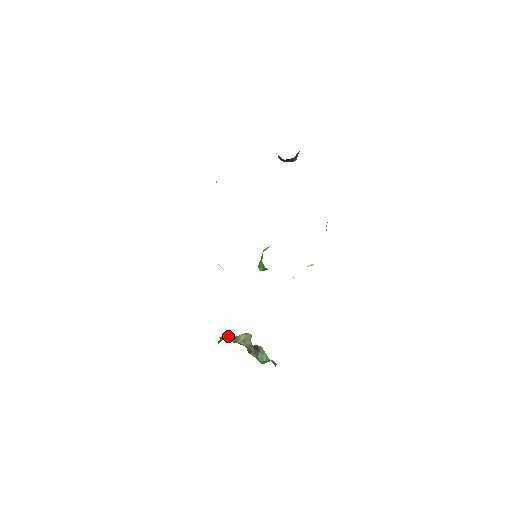
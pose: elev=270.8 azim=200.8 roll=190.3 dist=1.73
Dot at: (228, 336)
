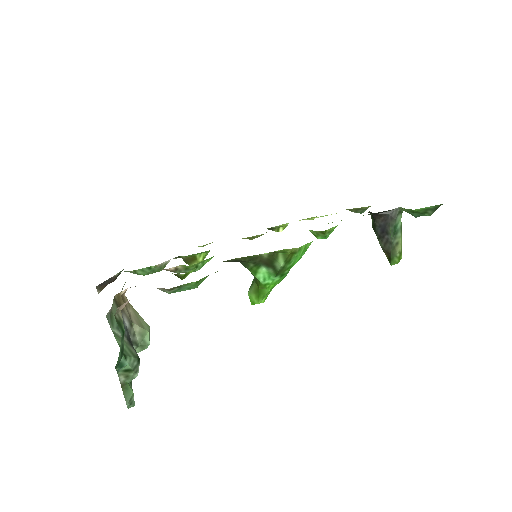
Dot at: occluded
